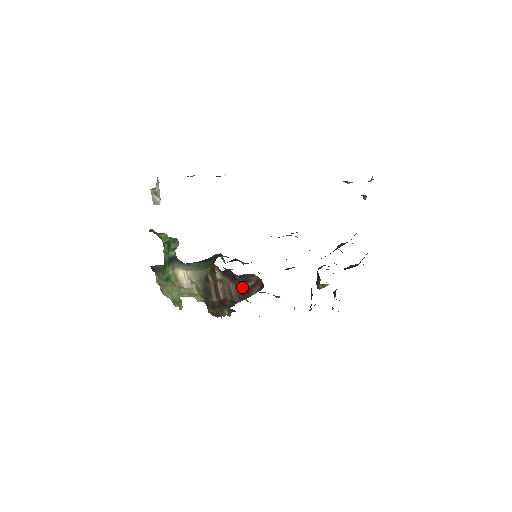
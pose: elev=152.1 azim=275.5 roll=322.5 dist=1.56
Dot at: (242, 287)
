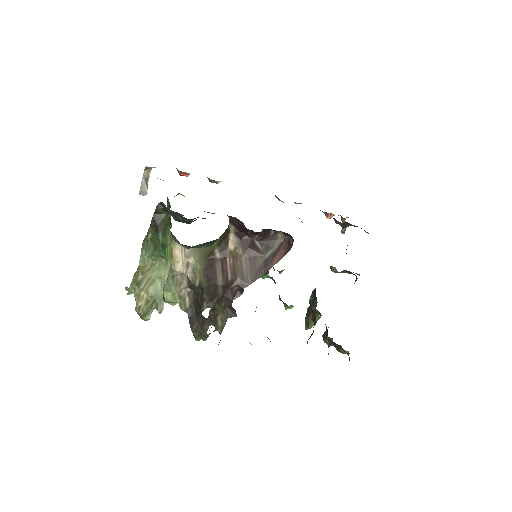
Dot at: (258, 260)
